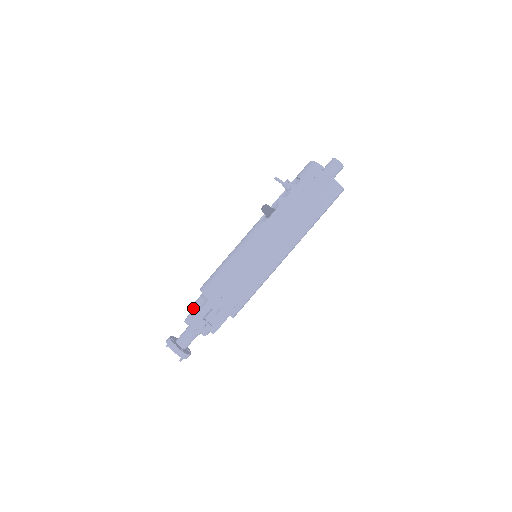
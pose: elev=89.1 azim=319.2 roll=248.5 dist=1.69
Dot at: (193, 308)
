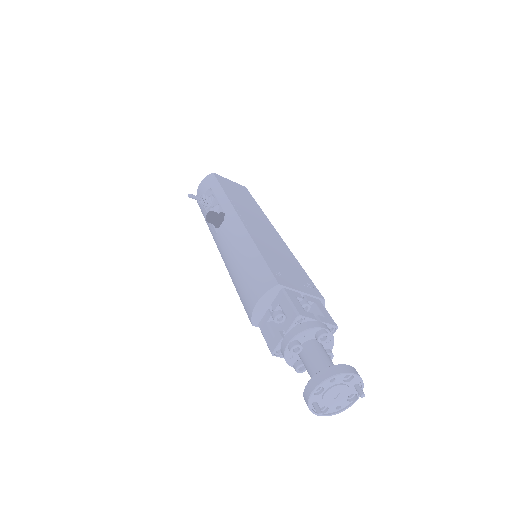
Dot at: (276, 334)
